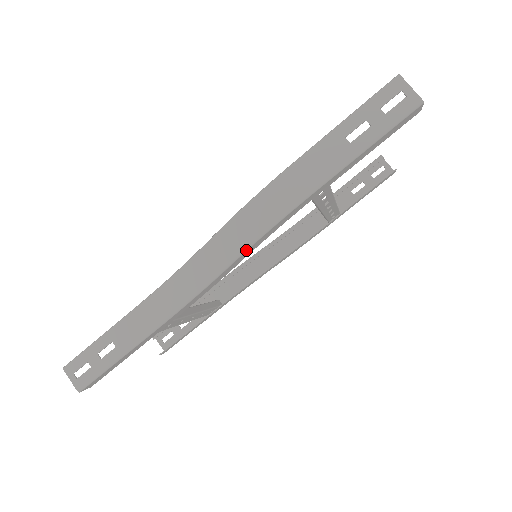
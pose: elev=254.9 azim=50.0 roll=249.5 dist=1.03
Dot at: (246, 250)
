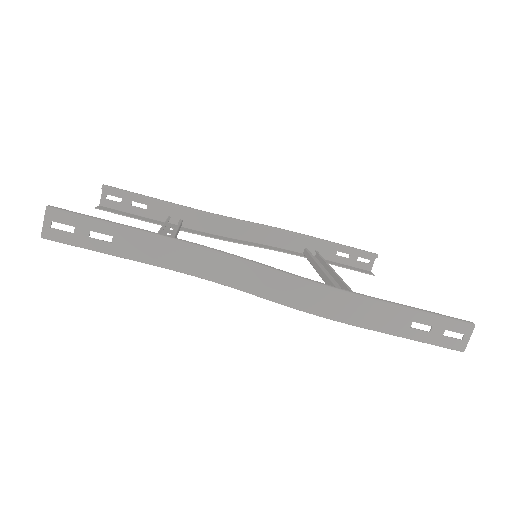
Dot at: (282, 304)
